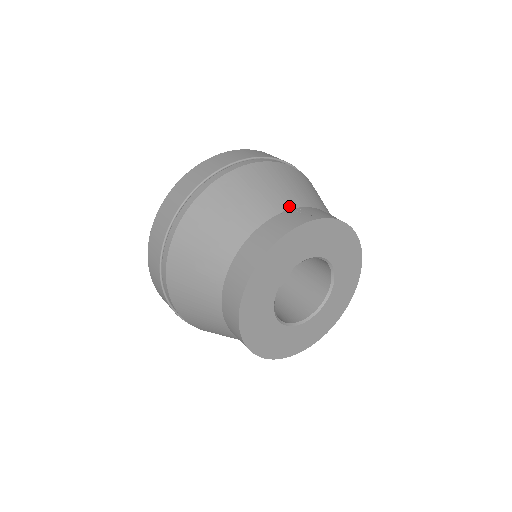
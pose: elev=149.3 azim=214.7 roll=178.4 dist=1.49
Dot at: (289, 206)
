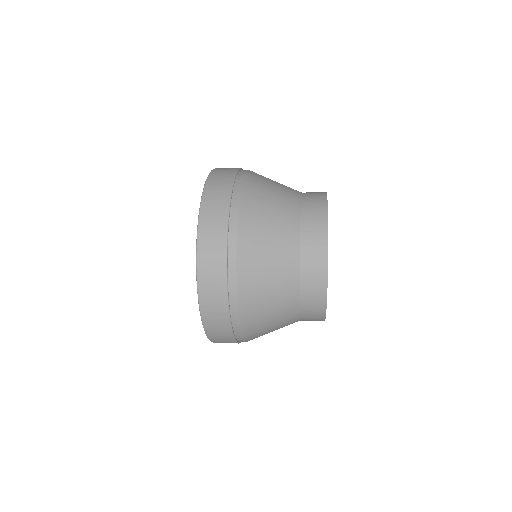
Dot at: occluded
